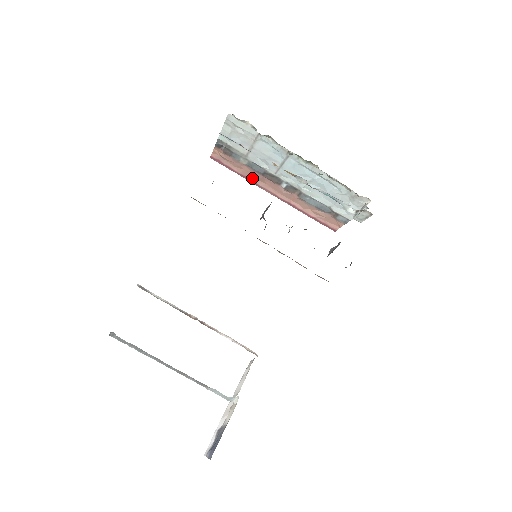
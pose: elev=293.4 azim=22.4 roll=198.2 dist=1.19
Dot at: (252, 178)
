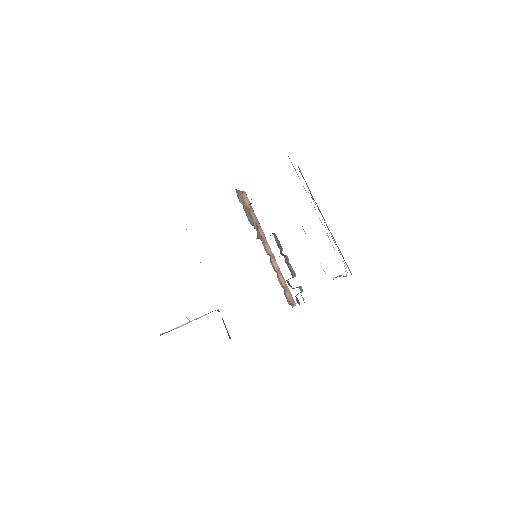
Dot at: occluded
